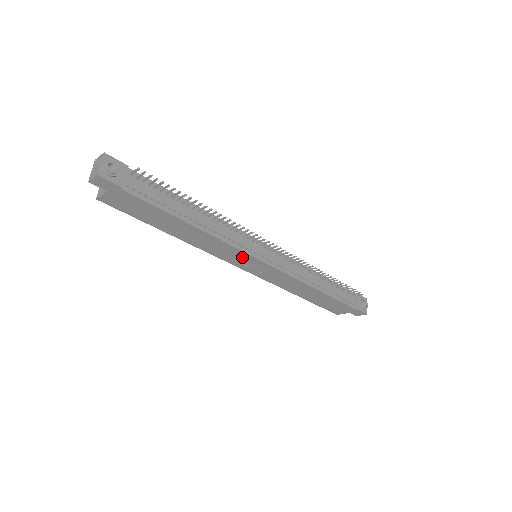
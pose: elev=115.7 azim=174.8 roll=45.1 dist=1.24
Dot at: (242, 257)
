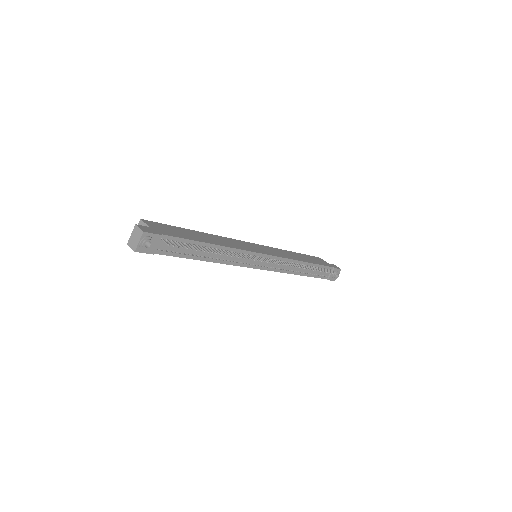
Dot at: occluded
